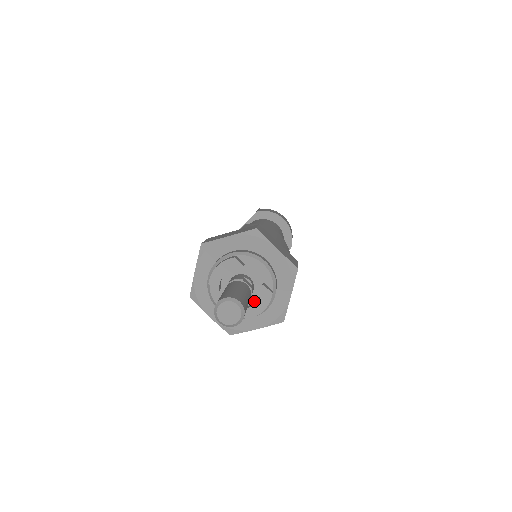
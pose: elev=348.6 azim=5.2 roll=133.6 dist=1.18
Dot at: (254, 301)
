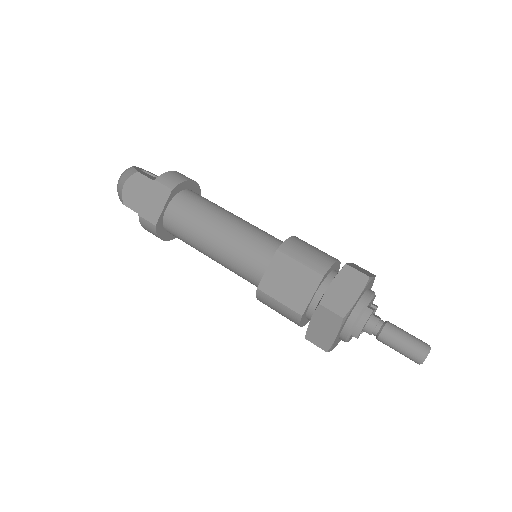
Dot at: occluded
